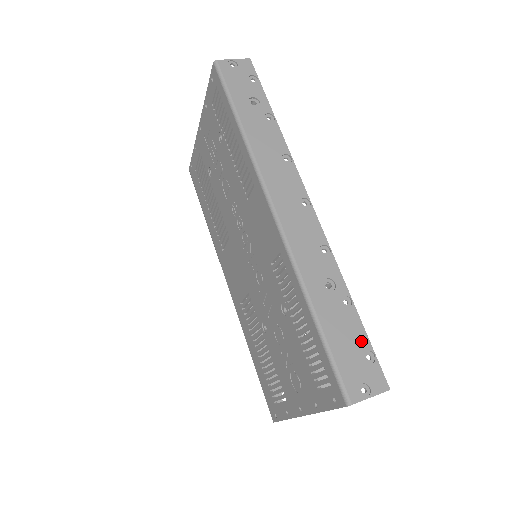
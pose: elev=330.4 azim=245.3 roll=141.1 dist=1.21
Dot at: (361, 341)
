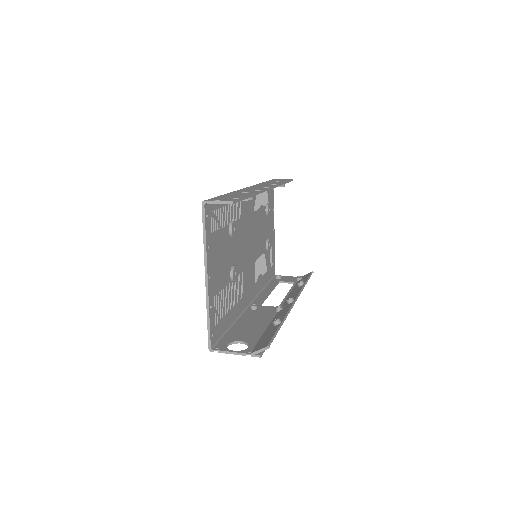
Dot at: (238, 197)
